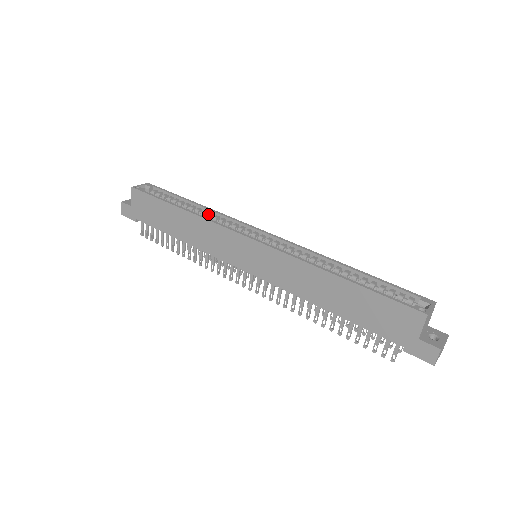
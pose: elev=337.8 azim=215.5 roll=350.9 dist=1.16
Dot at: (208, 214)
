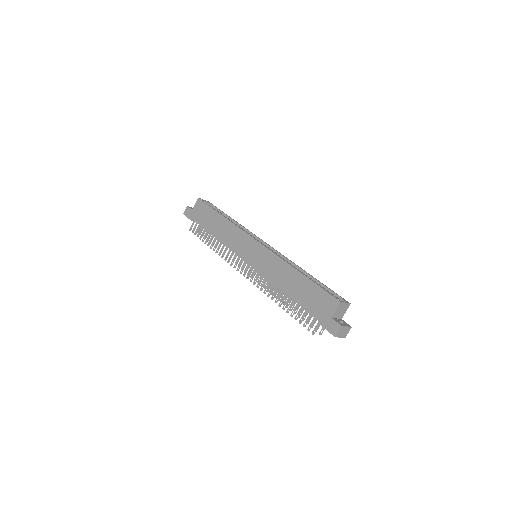
Dot at: occluded
